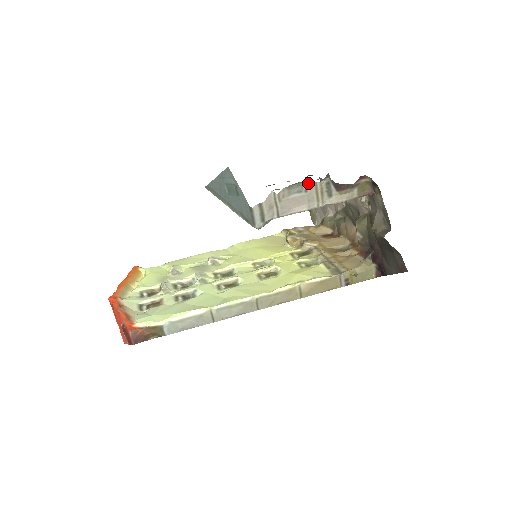
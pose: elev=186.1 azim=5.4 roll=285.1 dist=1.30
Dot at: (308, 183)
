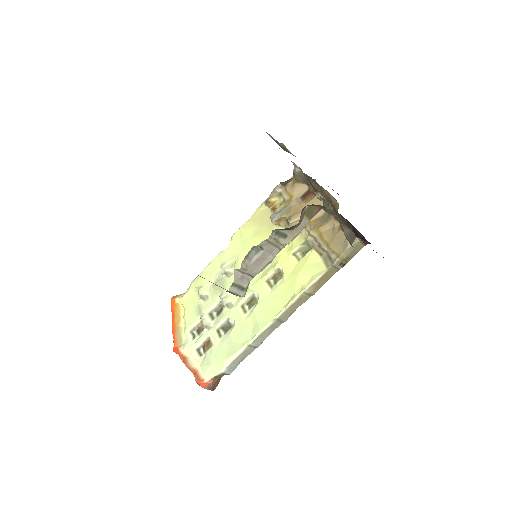
Dot at: (260, 244)
